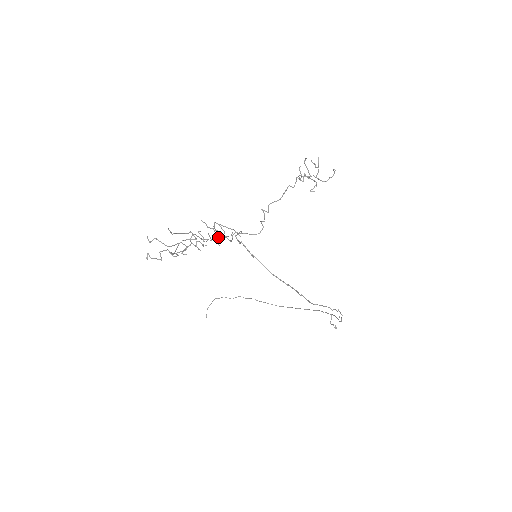
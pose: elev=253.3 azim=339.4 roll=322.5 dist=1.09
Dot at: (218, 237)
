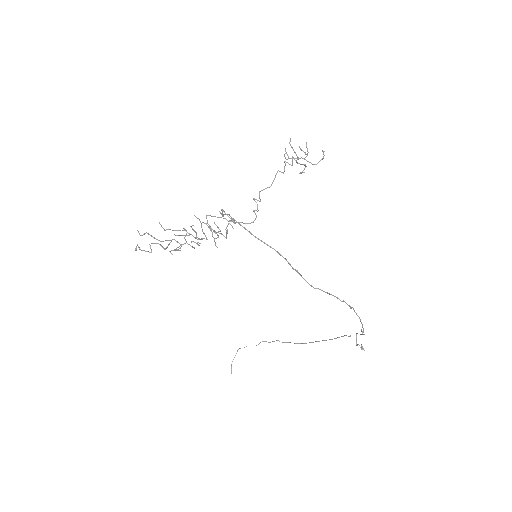
Dot at: (212, 233)
